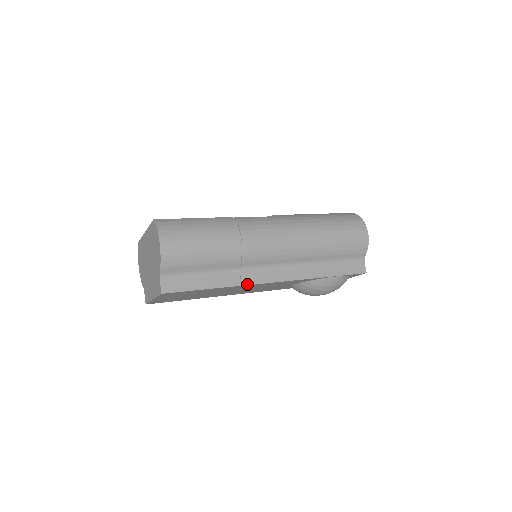
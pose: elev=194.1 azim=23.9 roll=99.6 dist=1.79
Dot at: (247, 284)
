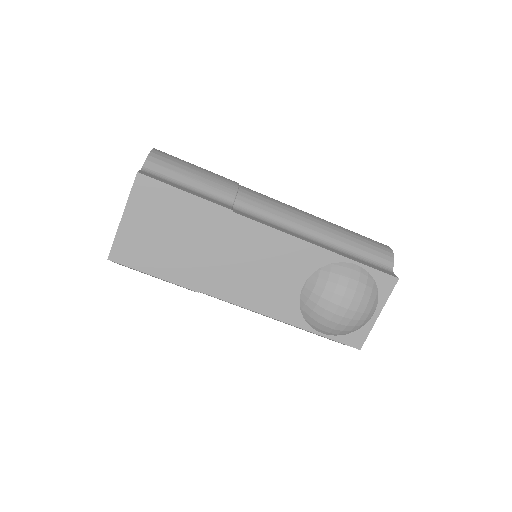
Dot at: (239, 214)
